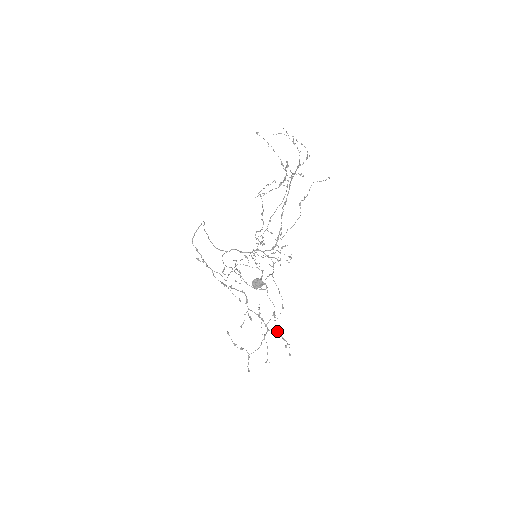
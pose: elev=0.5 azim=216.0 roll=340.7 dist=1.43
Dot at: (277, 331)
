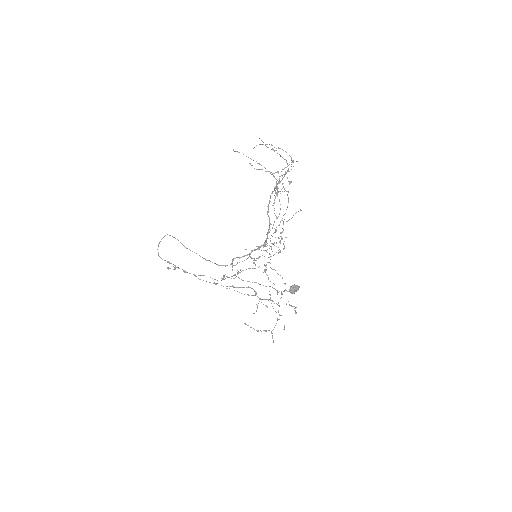
Dot at: (286, 303)
